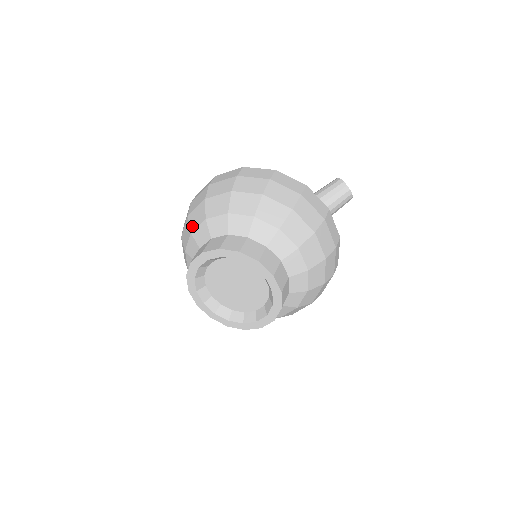
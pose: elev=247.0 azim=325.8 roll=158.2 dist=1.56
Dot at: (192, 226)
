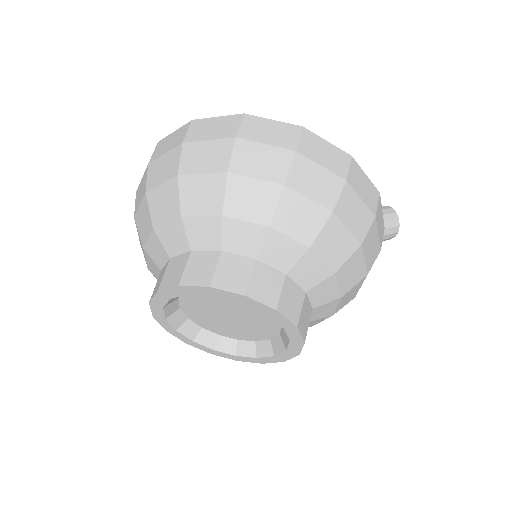
Dot at: (231, 206)
